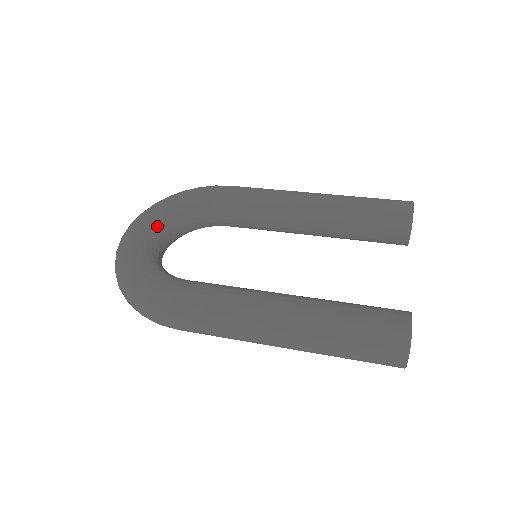
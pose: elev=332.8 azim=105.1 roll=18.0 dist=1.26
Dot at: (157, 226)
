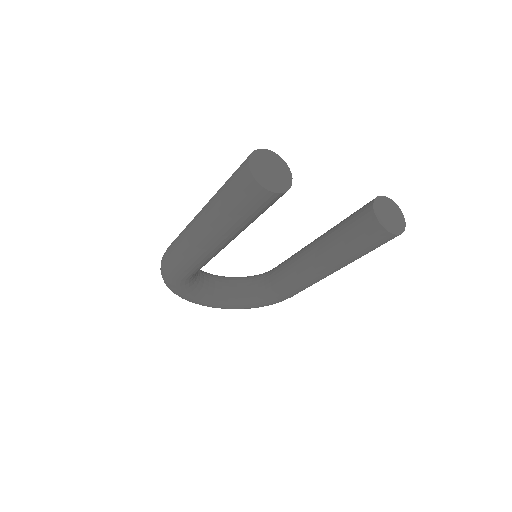
Dot at: (222, 277)
